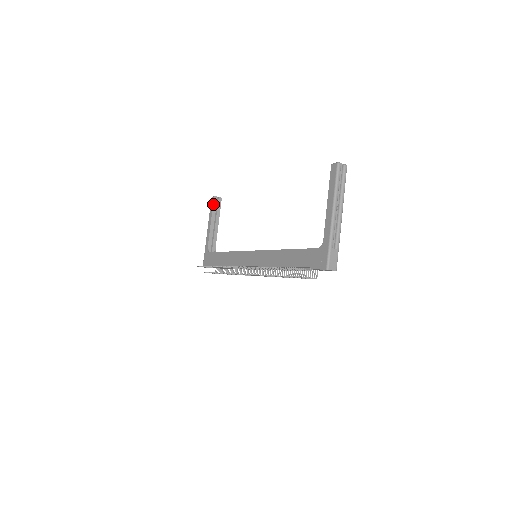
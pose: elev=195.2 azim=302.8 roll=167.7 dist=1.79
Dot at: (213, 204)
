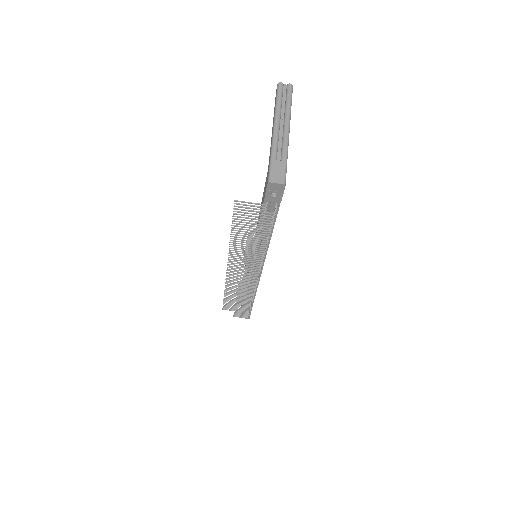
Dot at: occluded
